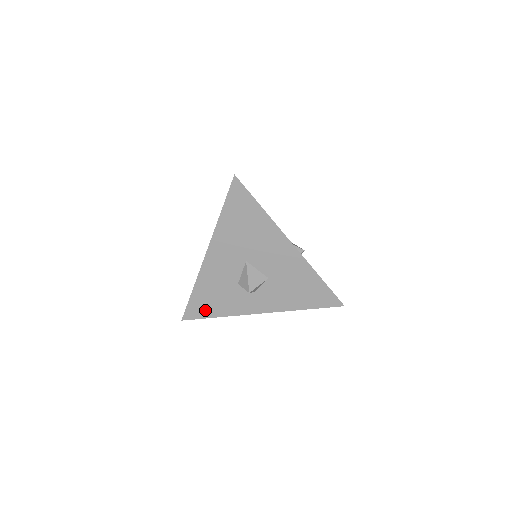
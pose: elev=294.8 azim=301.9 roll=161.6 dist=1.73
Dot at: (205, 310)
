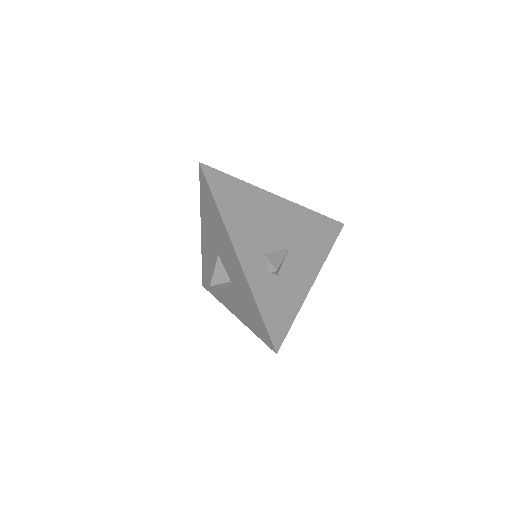
Dot at: occluded
